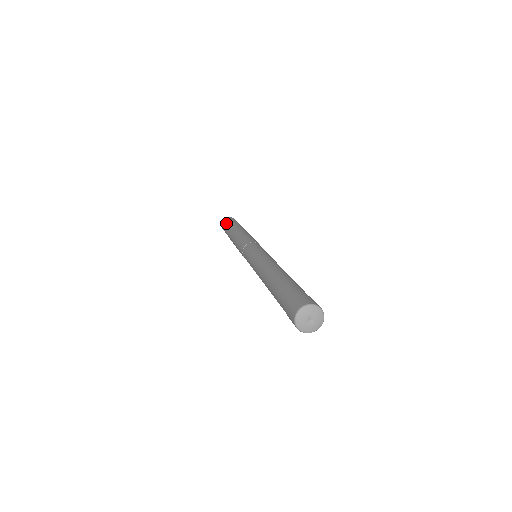
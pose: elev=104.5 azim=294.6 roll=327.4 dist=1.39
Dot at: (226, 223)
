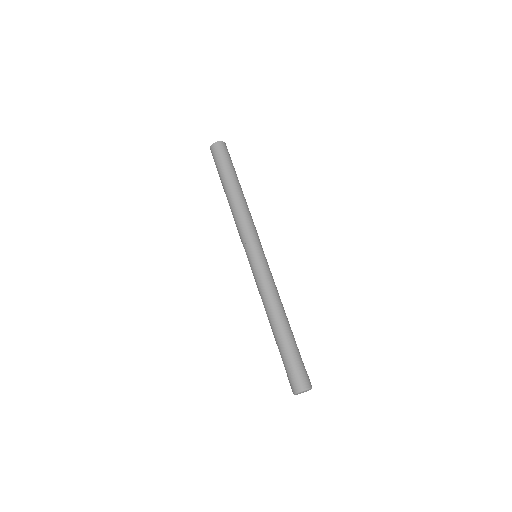
Dot at: (218, 159)
